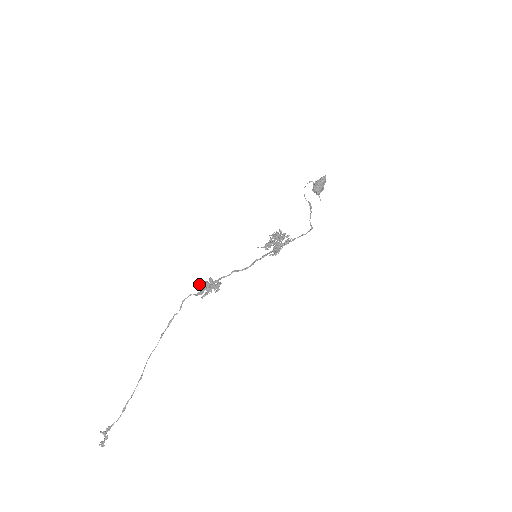
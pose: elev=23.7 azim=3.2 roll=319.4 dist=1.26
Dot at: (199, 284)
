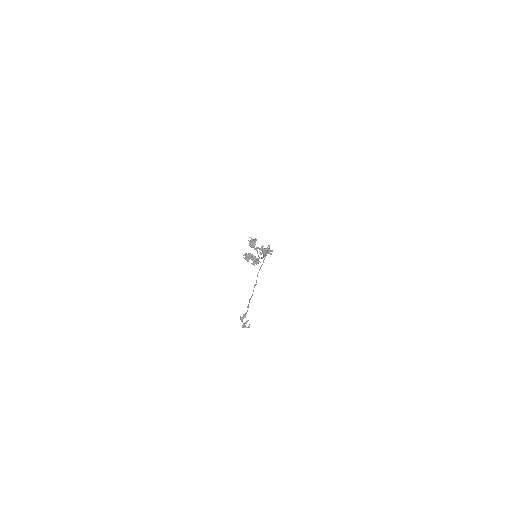
Dot at: (257, 247)
